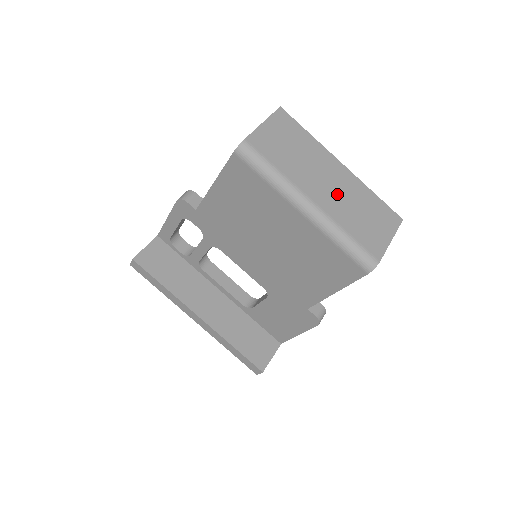
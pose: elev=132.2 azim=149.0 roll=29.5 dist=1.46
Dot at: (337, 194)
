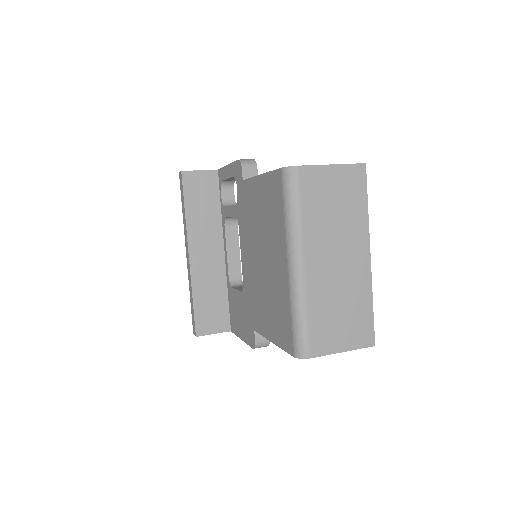
Dot at: (335, 276)
